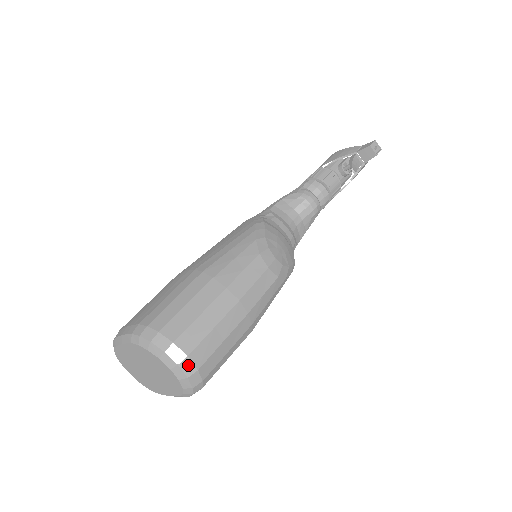
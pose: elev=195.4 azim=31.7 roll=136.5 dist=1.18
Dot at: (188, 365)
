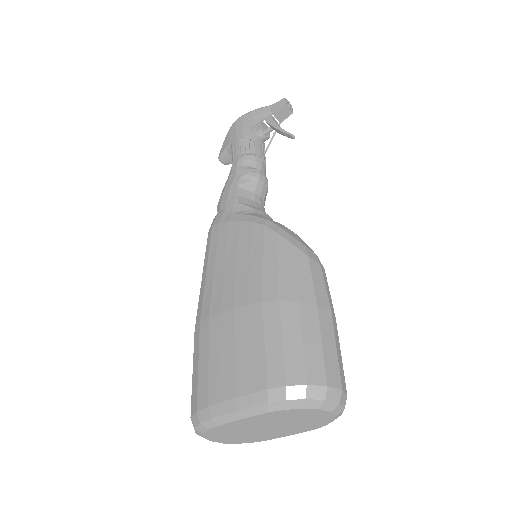
Dot at: (343, 398)
